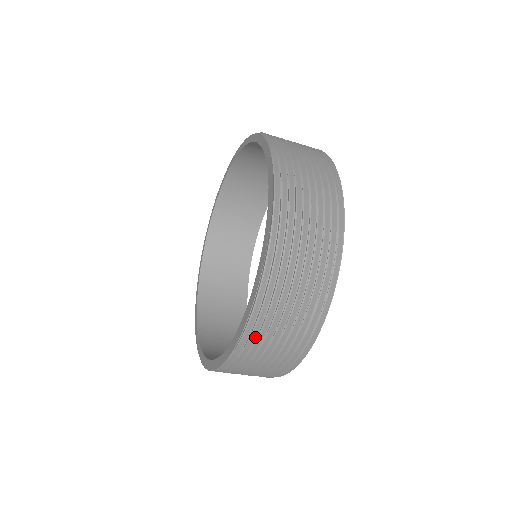
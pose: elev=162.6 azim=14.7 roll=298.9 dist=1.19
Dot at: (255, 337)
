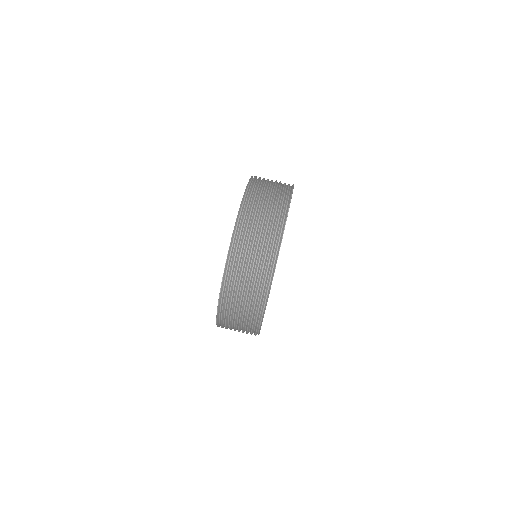
Dot at: (231, 282)
